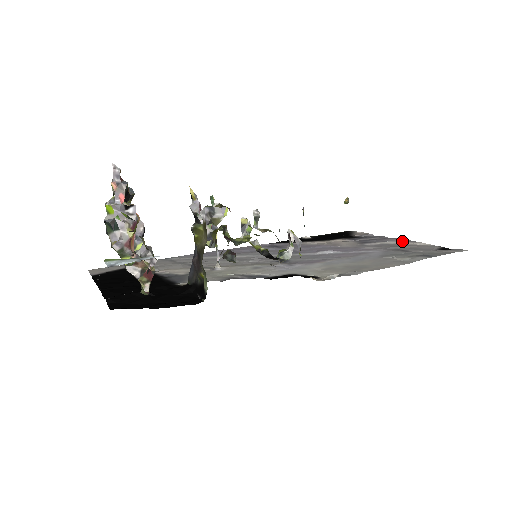
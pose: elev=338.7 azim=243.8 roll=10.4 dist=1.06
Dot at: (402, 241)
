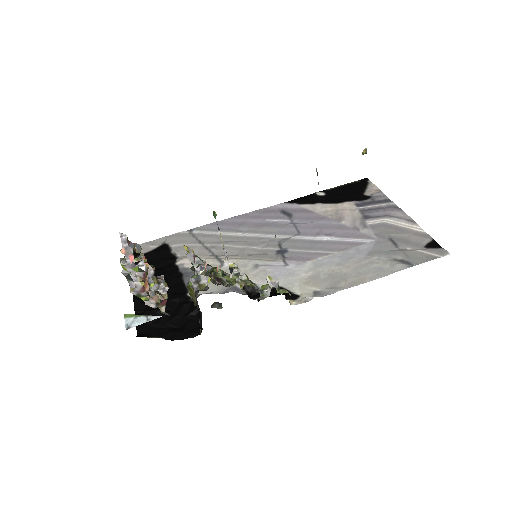
Dot at: (402, 219)
